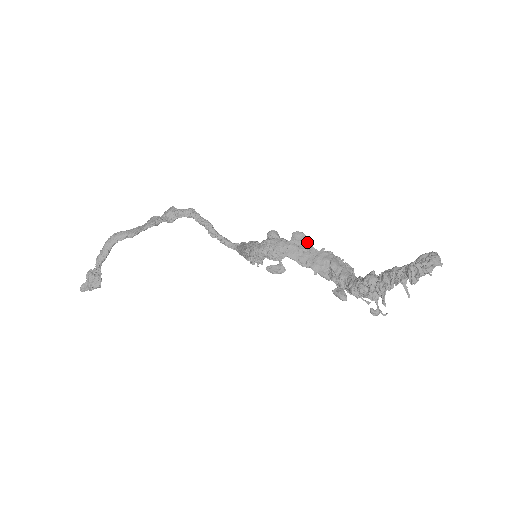
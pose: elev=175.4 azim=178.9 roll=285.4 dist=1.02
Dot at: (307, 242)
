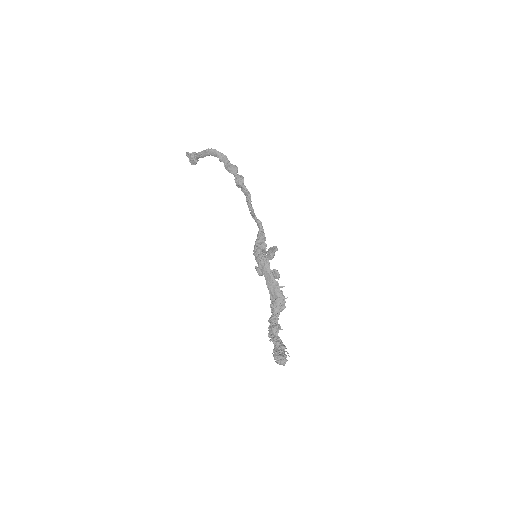
Dot at: (278, 278)
